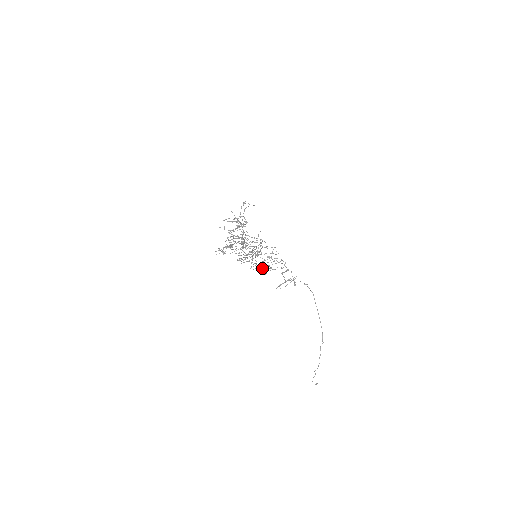
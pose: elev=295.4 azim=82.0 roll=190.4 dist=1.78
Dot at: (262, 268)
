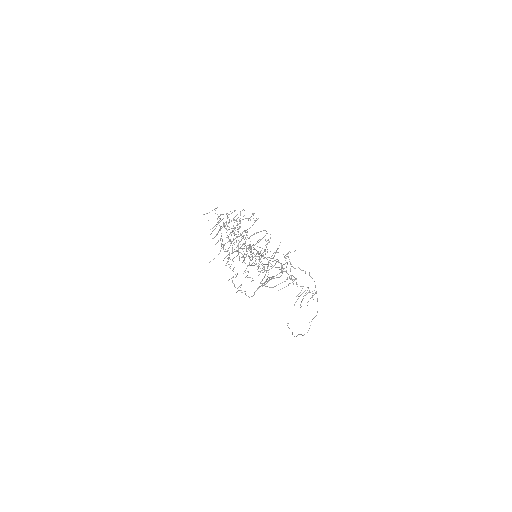
Dot at: (256, 259)
